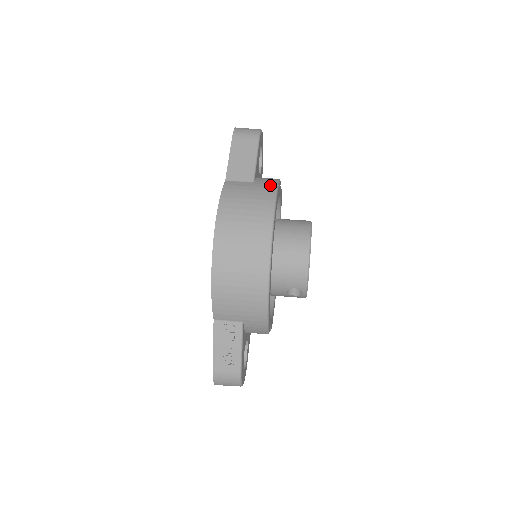
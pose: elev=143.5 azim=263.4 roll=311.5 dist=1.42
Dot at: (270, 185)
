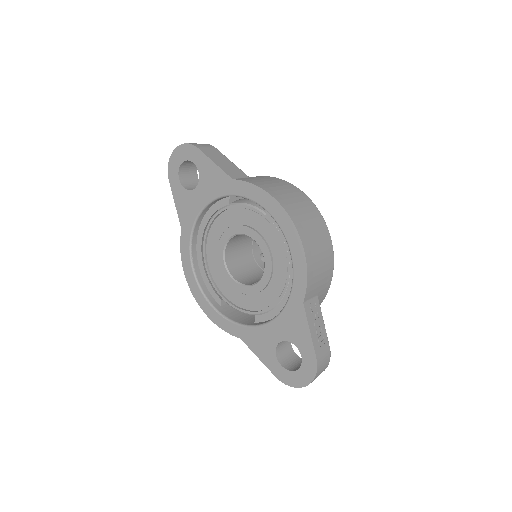
Dot at: (264, 176)
